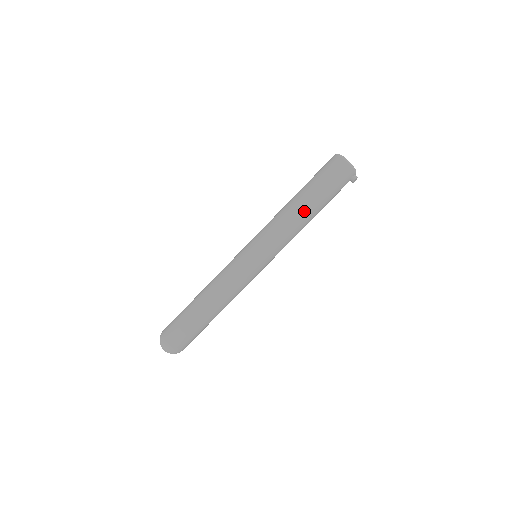
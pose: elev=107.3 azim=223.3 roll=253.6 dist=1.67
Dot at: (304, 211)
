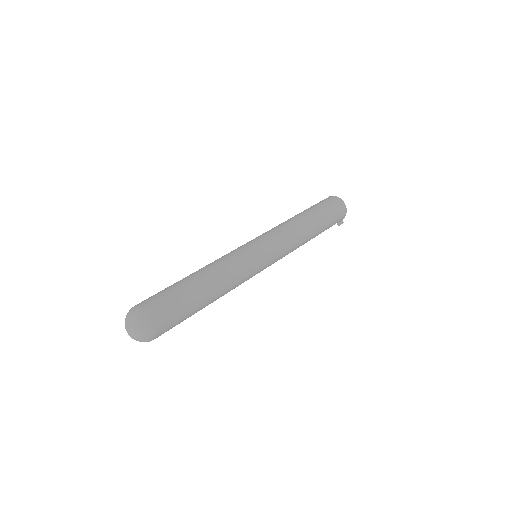
Dot at: (311, 230)
